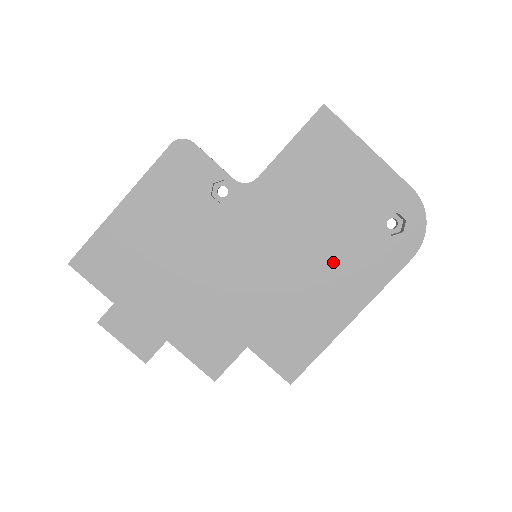
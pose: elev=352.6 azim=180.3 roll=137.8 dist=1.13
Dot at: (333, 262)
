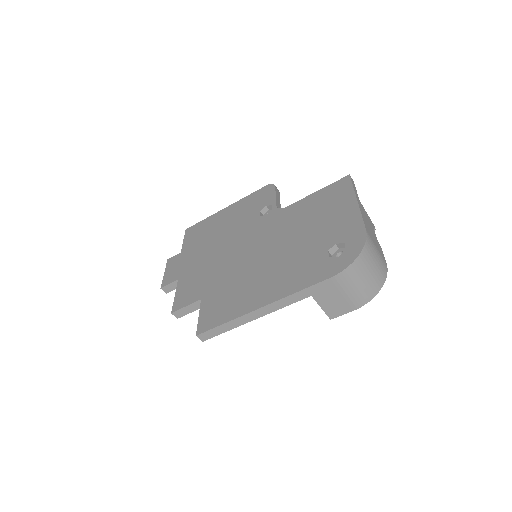
Dot at: (283, 264)
